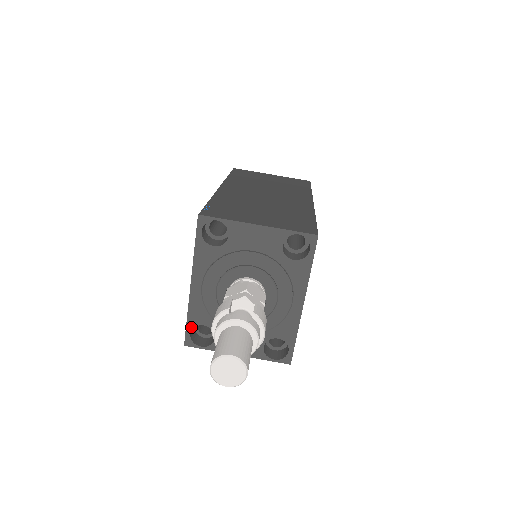
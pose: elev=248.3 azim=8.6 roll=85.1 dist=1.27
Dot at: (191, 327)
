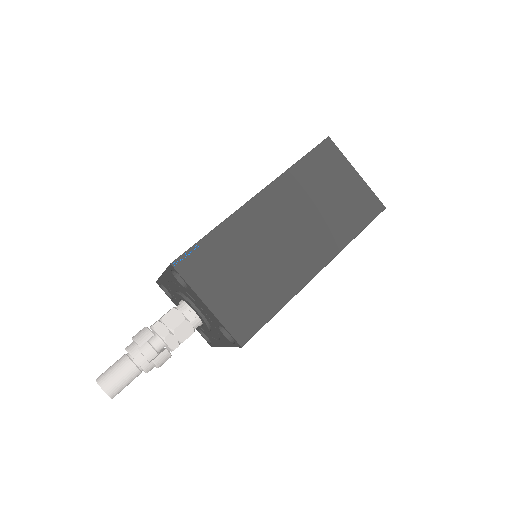
Dot at: (160, 283)
